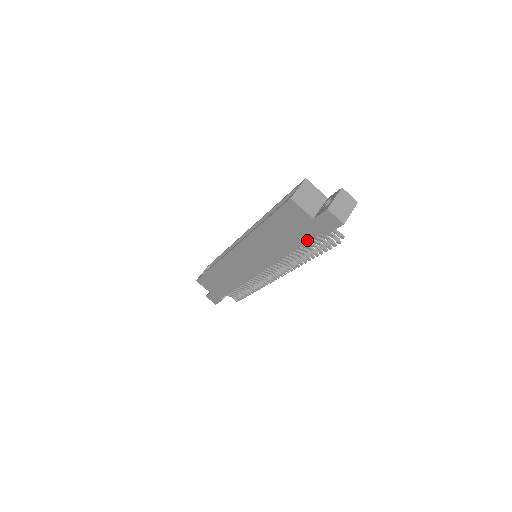
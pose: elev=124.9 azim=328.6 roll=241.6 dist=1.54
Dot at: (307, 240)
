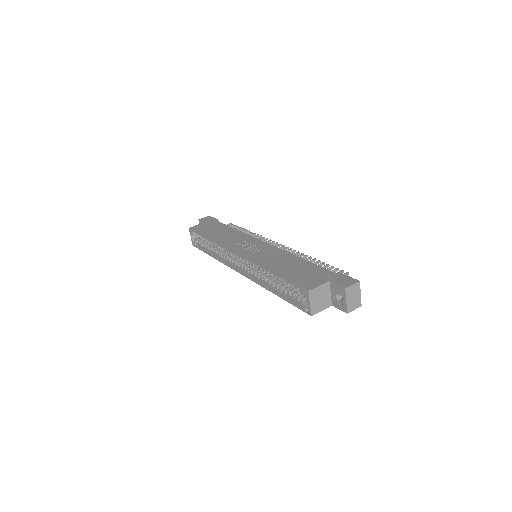
Dot at: occluded
